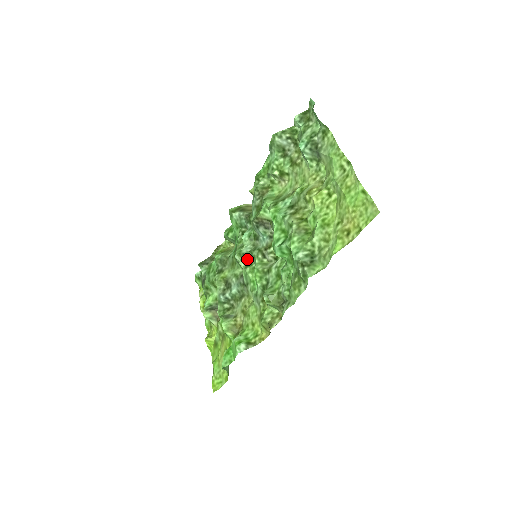
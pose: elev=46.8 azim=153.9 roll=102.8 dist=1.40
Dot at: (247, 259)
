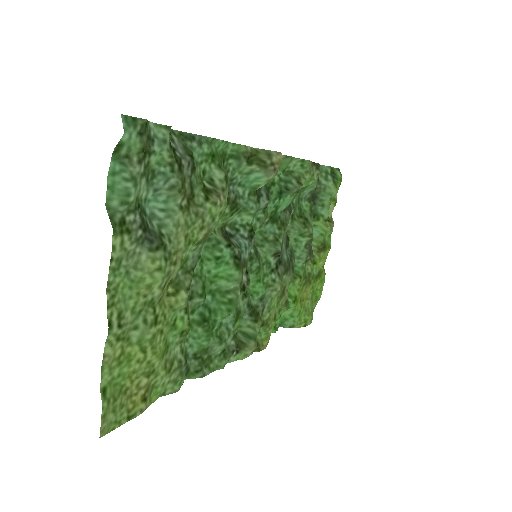
Dot at: (256, 251)
